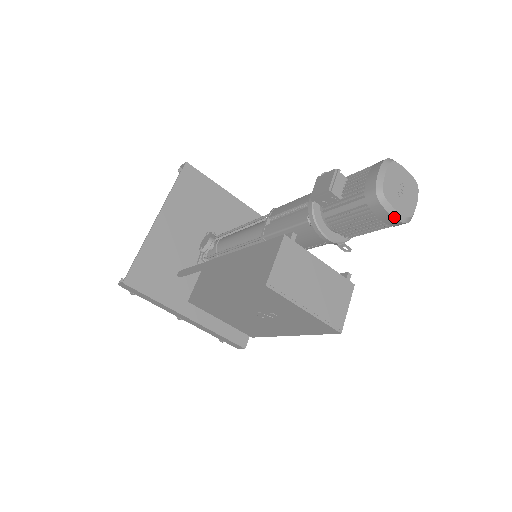
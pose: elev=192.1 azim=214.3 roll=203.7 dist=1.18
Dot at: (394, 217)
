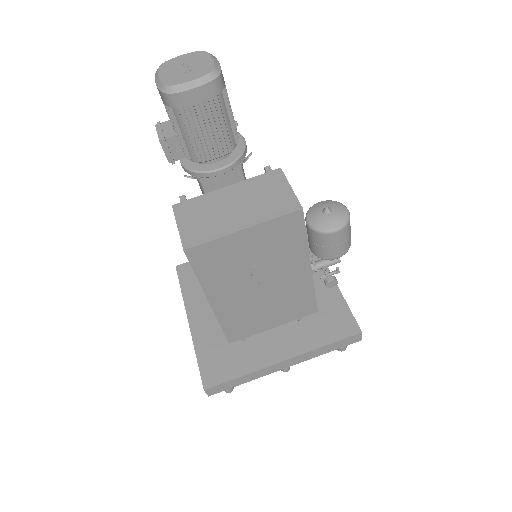
Dot at: (198, 86)
